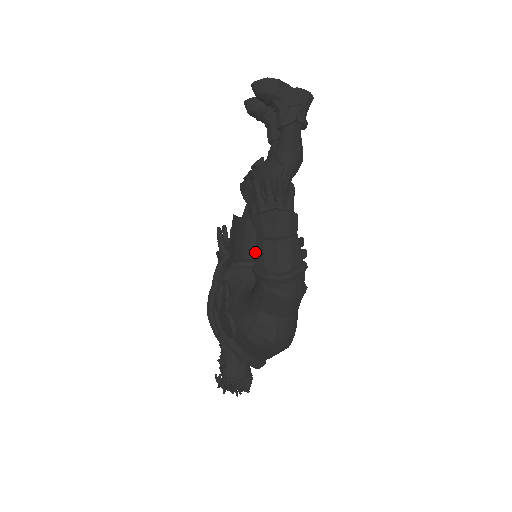
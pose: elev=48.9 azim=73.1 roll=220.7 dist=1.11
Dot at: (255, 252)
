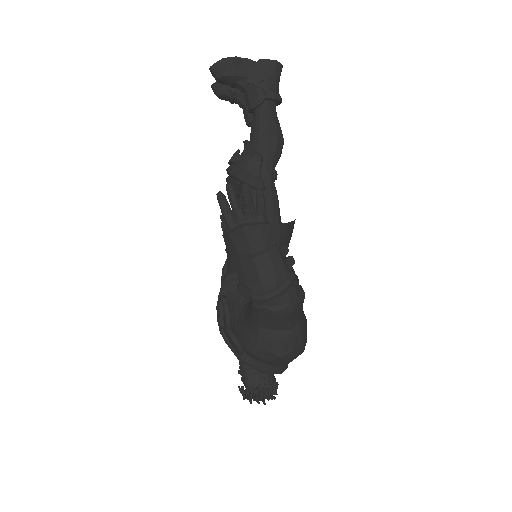
Dot at: occluded
